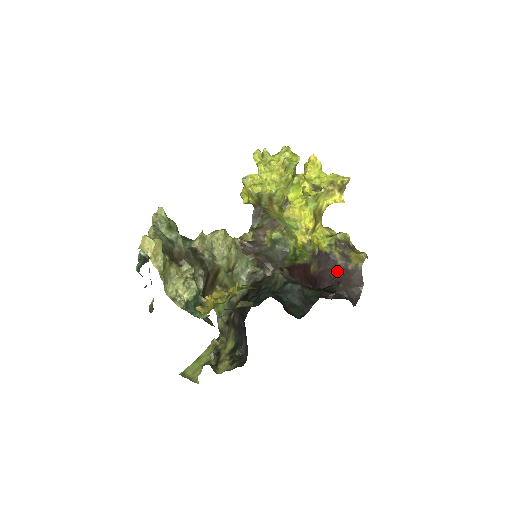
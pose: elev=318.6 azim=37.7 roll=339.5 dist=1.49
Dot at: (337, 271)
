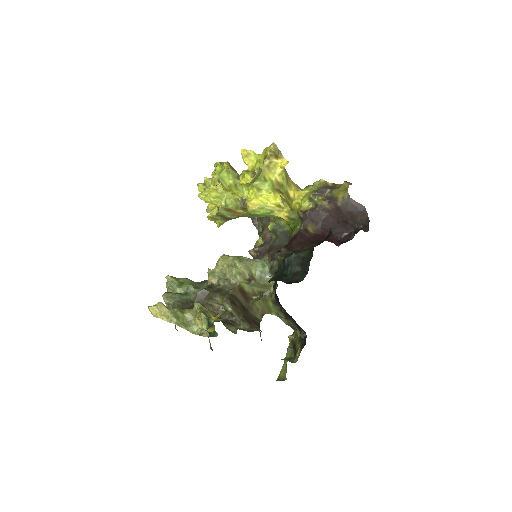
Dot at: (334, 215)
